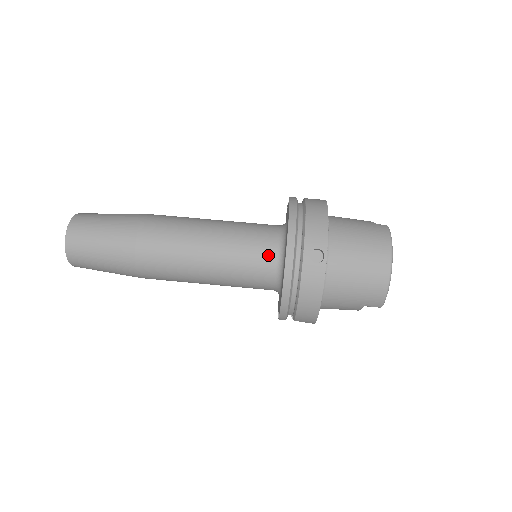
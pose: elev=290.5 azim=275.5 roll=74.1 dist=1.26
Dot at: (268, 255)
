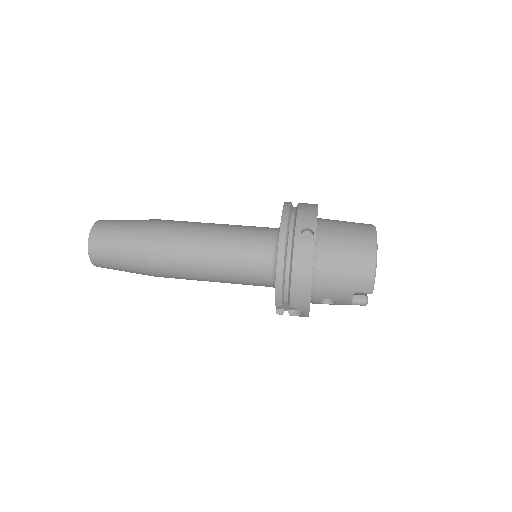
Dot at: (265, 244)
